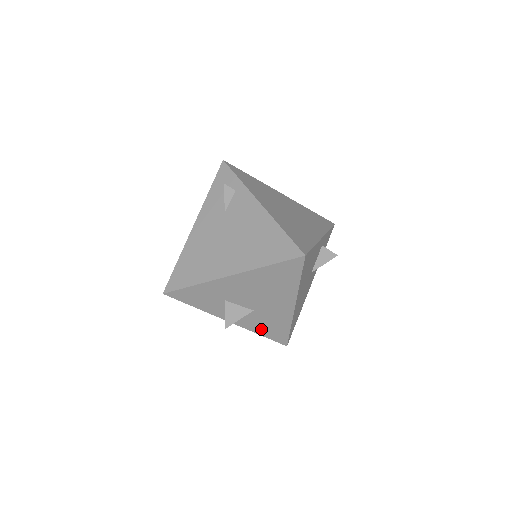
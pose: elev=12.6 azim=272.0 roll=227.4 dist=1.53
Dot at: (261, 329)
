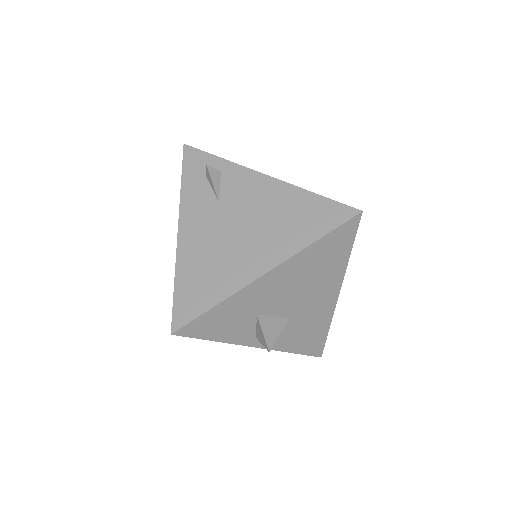
Dot at: (295, 344)
